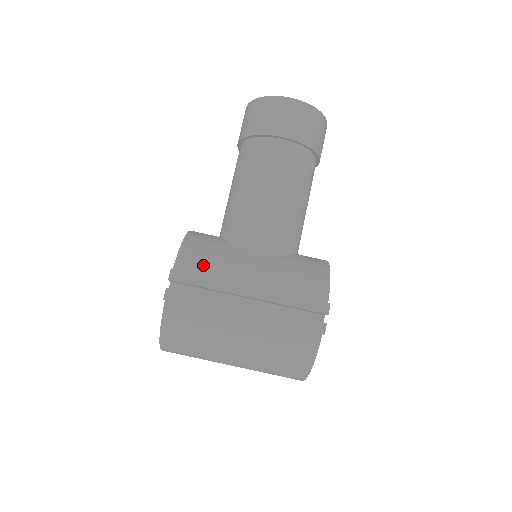
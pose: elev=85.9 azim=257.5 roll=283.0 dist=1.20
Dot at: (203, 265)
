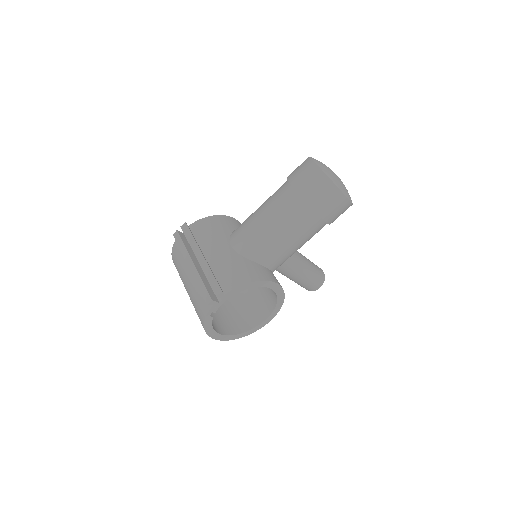
Dot at: (202, 232)
